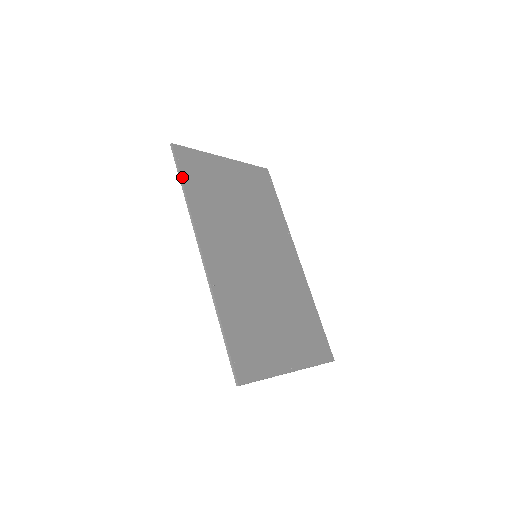
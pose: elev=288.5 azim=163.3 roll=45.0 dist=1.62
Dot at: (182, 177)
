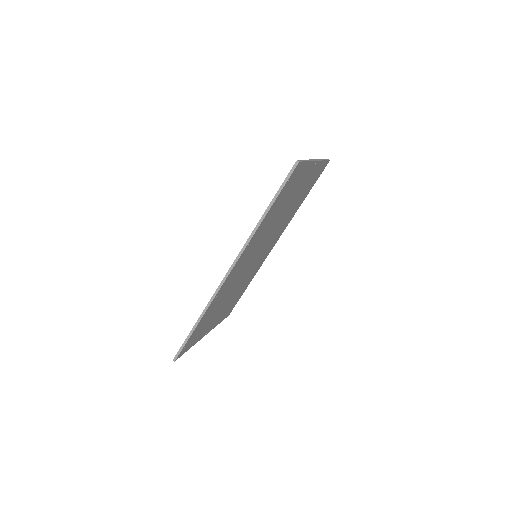
Dot at: (276, 200)
